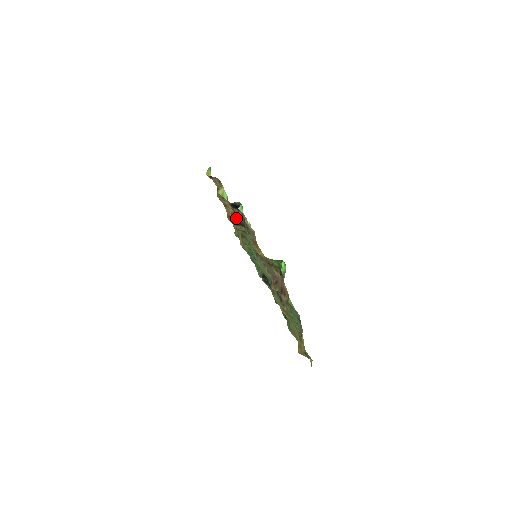
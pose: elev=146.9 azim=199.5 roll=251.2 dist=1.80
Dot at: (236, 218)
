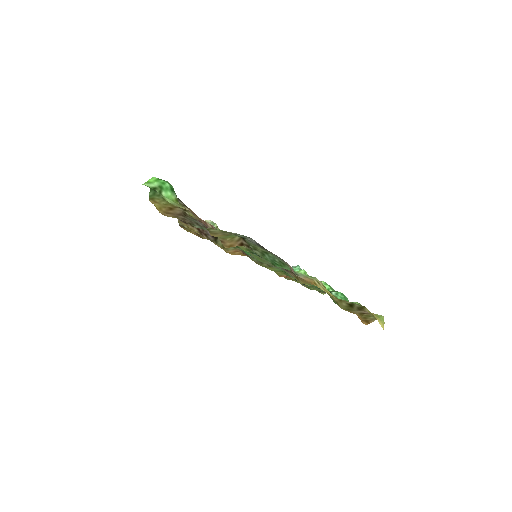
Dot at: (203, 232)
